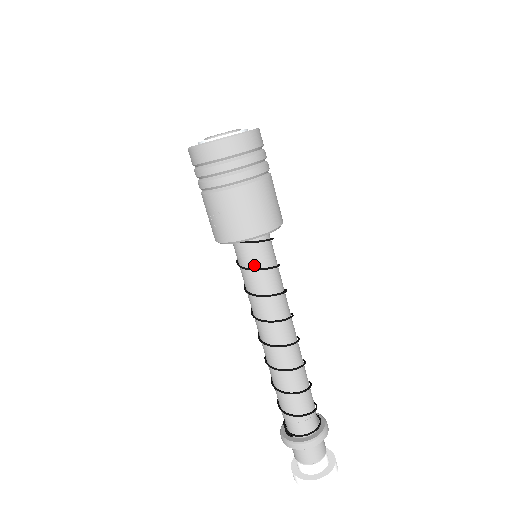
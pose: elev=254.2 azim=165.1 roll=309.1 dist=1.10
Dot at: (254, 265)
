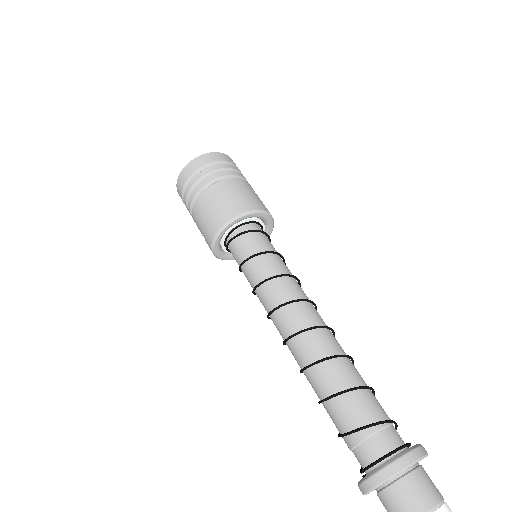
Dot at: (241, 261)
